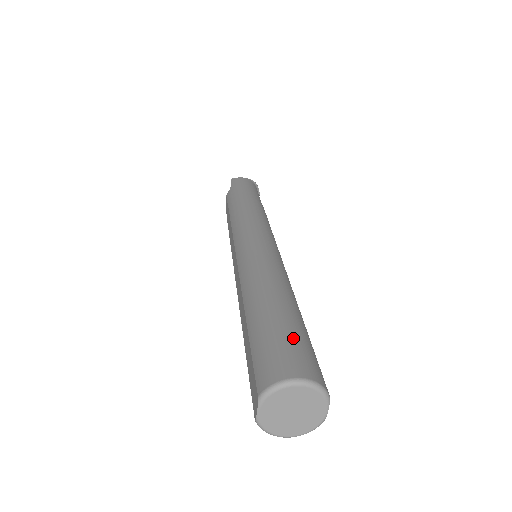
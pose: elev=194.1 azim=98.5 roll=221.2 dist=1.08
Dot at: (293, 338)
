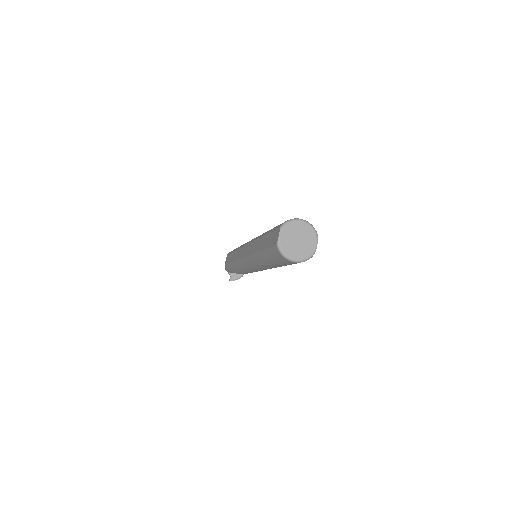
Dot at: occluded
